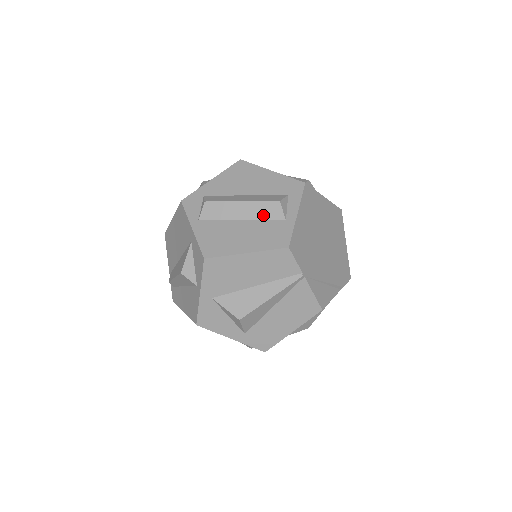
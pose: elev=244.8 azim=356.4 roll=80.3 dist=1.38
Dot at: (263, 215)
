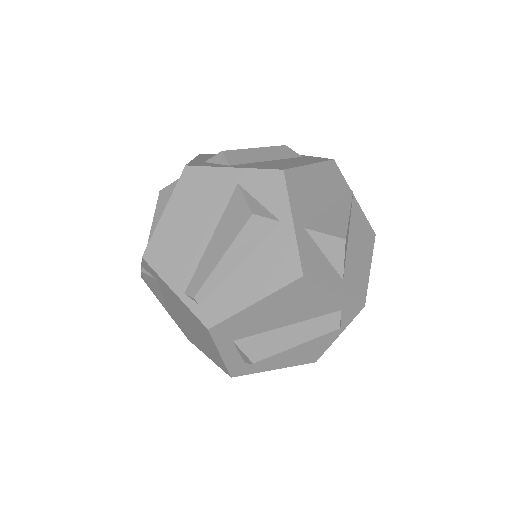
Dot at: (282, 155)
